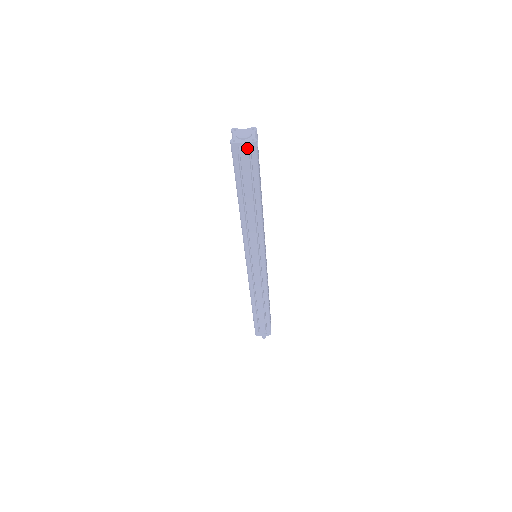
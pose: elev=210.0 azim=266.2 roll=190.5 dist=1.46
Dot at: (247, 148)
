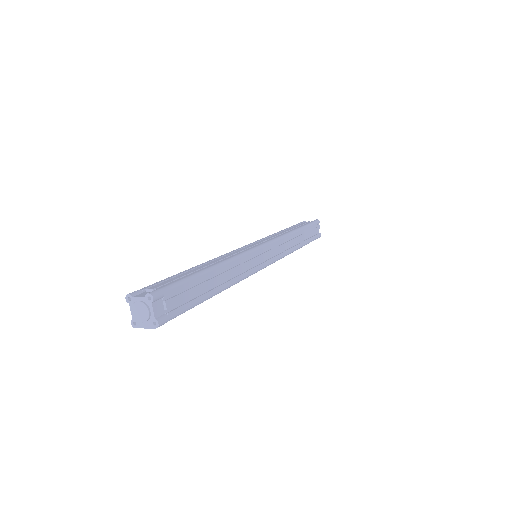
Dot at: occluded
